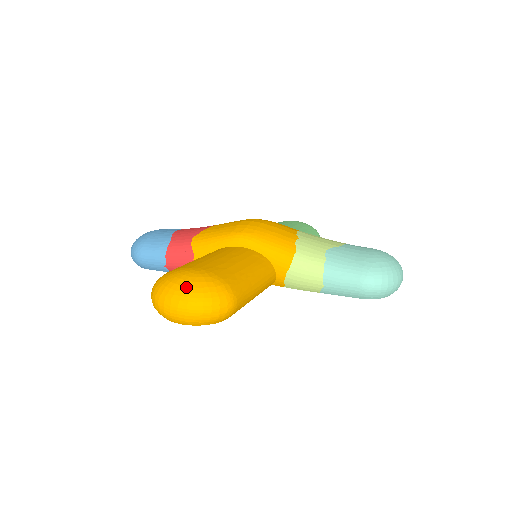
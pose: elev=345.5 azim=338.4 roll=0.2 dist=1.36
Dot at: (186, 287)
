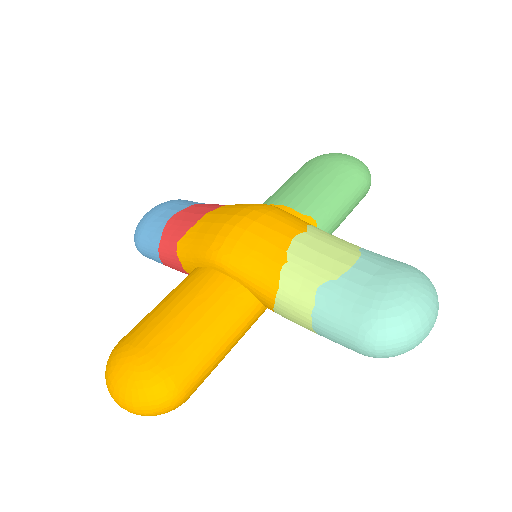
Dot at: (122, 387)
